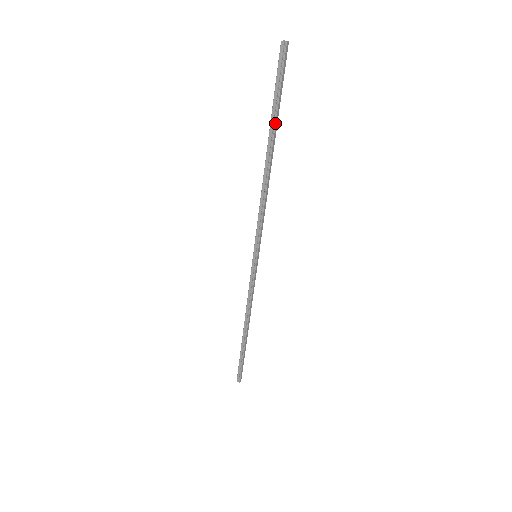
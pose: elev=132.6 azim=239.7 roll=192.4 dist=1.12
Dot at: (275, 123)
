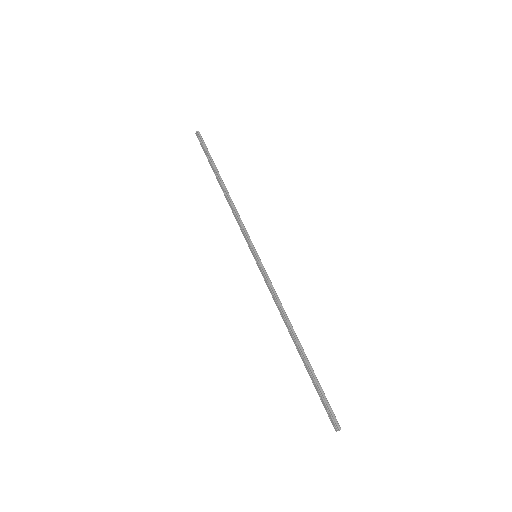
Dot at: (215, 165)
